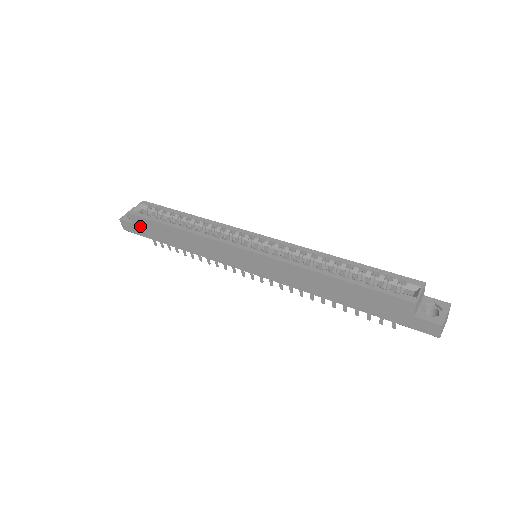
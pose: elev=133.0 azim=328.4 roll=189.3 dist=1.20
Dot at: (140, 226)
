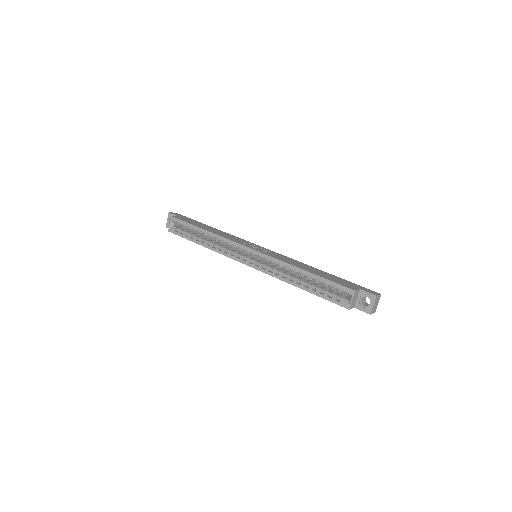
Dot at: occluded
